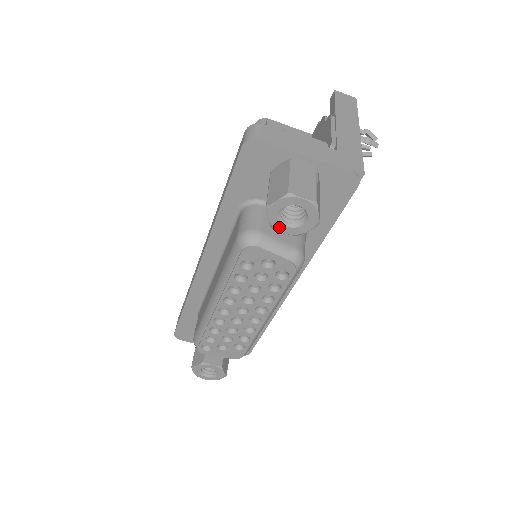
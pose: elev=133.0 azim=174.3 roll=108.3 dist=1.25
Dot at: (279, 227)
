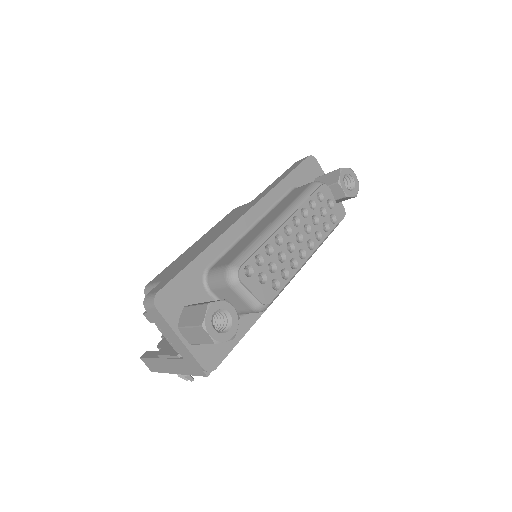
Dot at: (342, 184)
